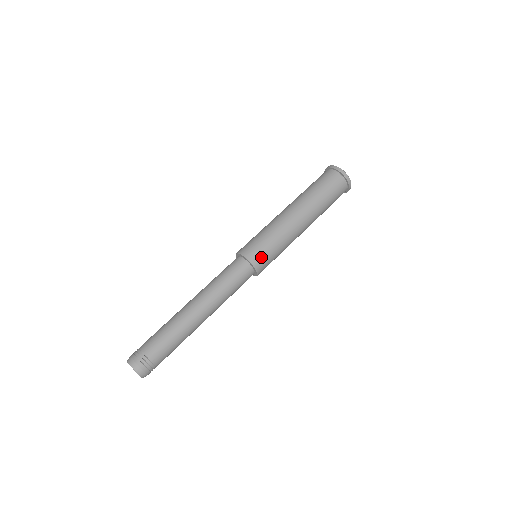
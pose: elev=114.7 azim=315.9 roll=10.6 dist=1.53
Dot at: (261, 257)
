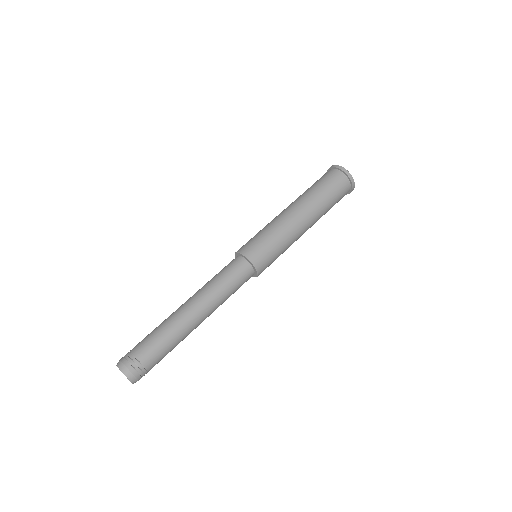
Dot at: (265, 261)
